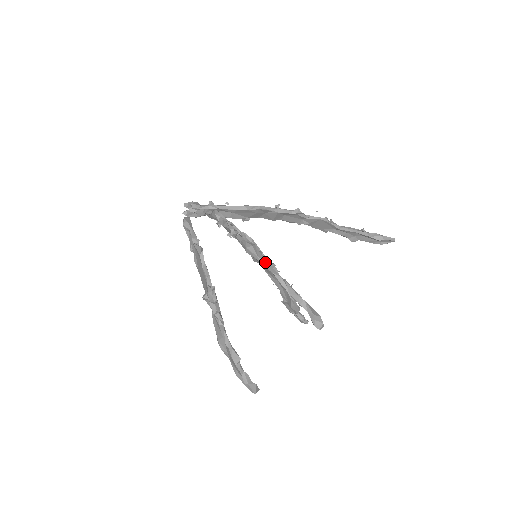
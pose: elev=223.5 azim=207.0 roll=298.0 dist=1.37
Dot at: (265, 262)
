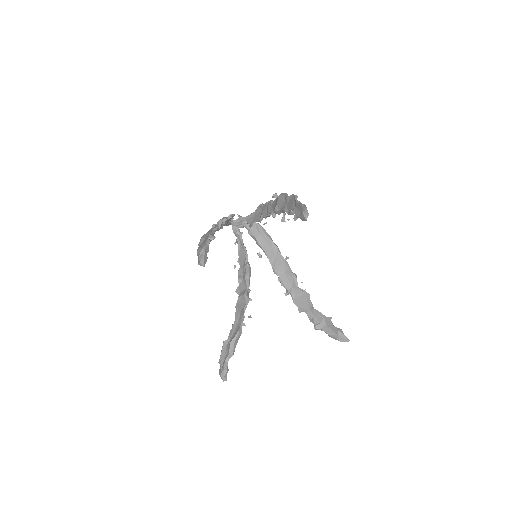
Dot at: occluded
